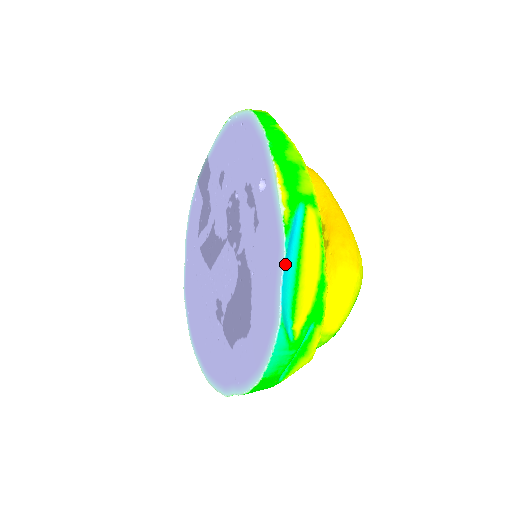
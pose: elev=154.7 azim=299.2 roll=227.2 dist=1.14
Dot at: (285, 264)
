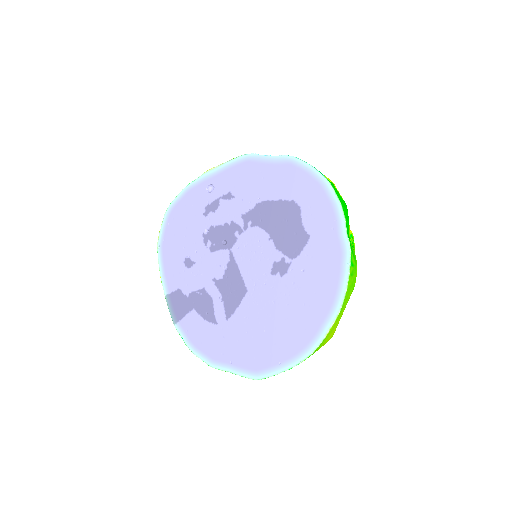
Dot at: (259, 156)
